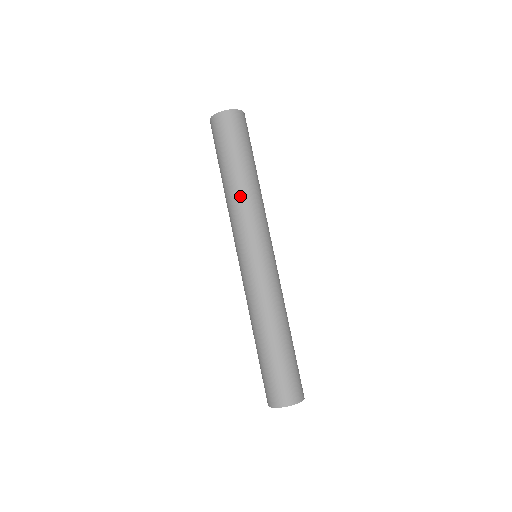
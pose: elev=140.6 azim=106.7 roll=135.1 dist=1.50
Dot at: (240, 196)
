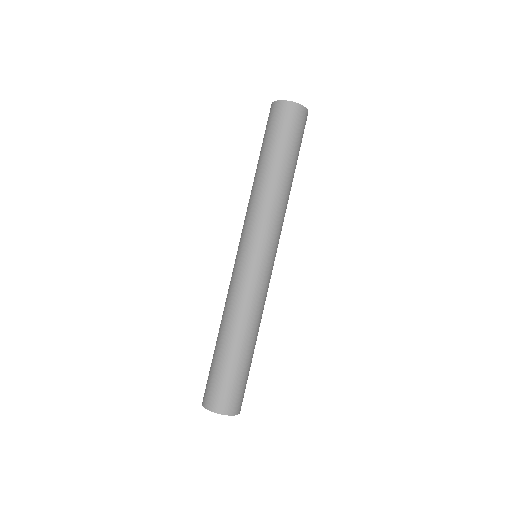
Dot at: (263, 191)
